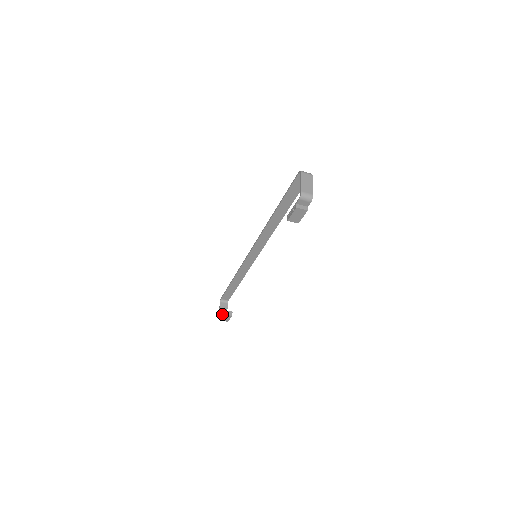
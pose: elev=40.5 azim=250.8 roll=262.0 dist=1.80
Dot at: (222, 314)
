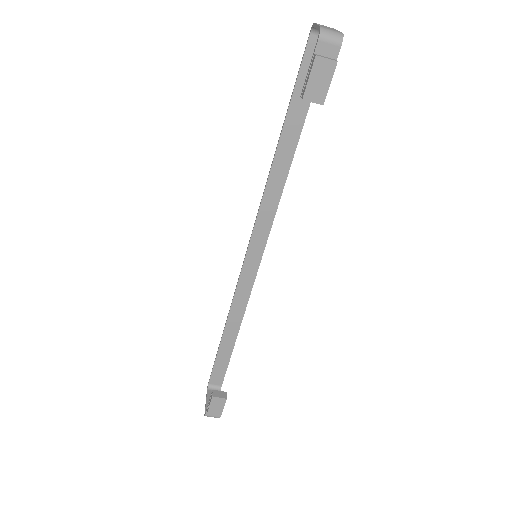
Dot at: (209, 400)
